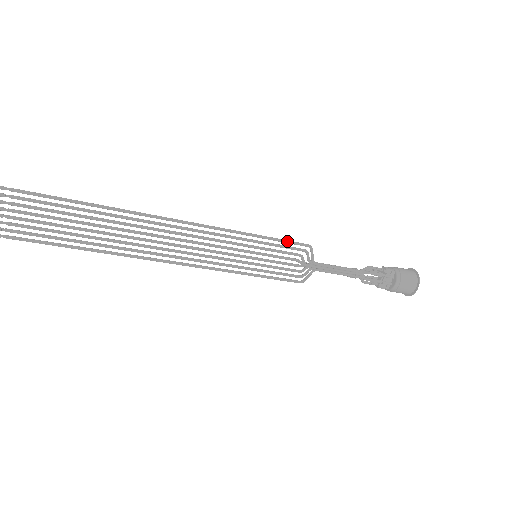
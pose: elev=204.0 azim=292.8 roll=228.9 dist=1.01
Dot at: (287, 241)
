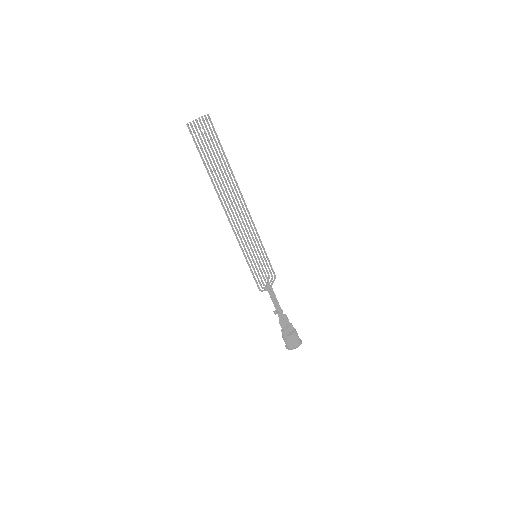
Dot at: occluded
